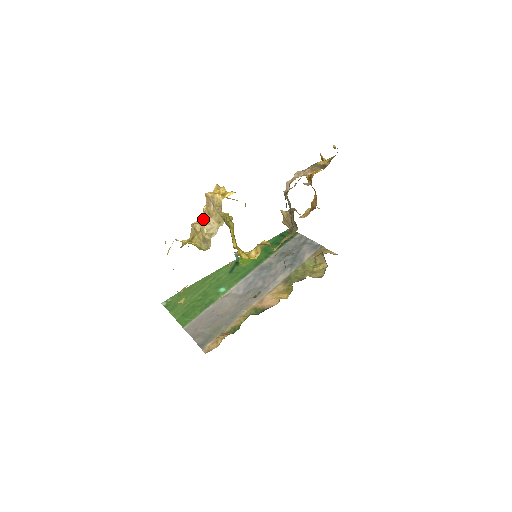
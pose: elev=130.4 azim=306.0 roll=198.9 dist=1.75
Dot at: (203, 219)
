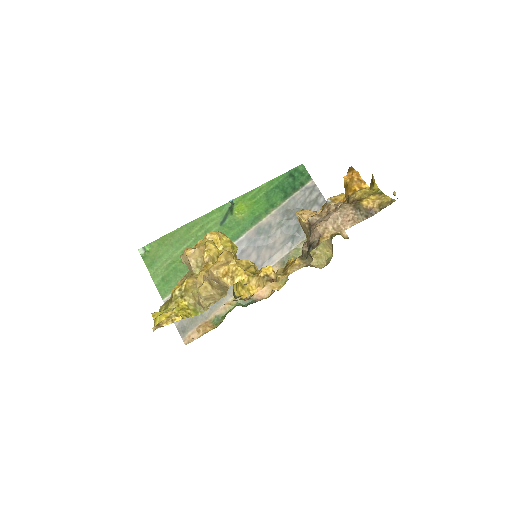
Dot at: (202, 286)
